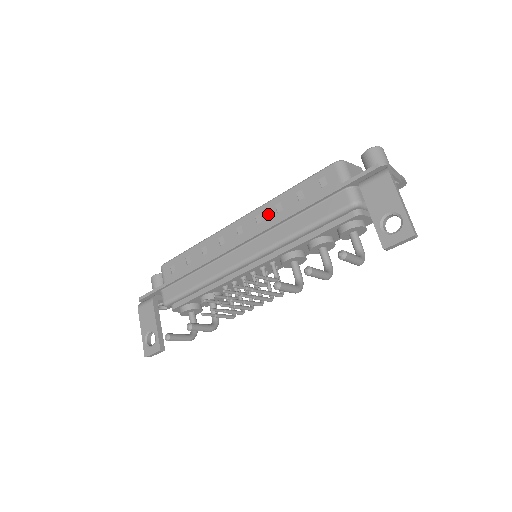
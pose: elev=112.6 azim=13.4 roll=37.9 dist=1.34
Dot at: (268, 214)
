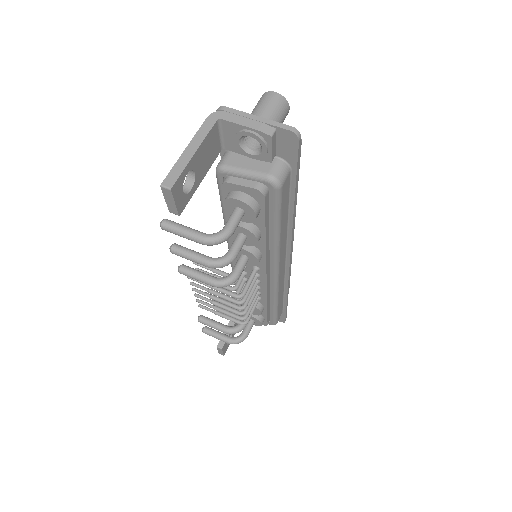
Dot at: occluded
